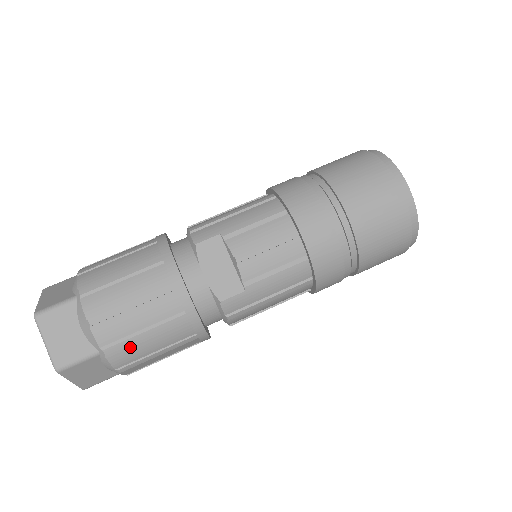
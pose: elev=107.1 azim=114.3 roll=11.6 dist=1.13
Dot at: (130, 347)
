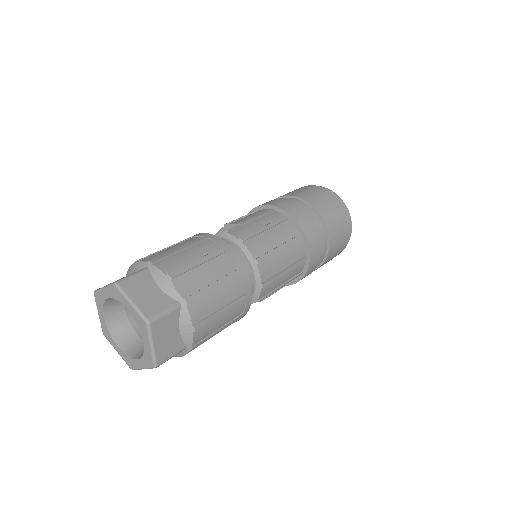
Dot at: (171, 258)
